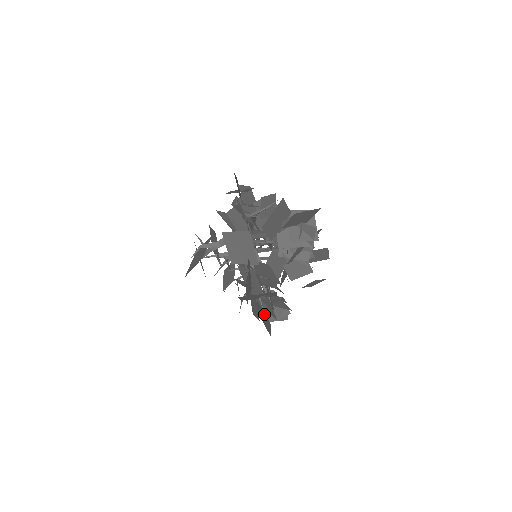
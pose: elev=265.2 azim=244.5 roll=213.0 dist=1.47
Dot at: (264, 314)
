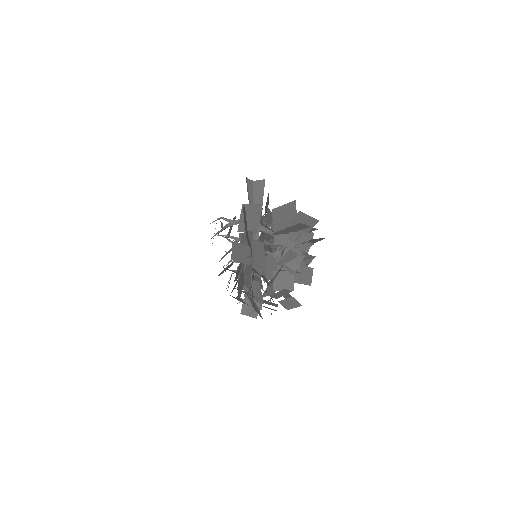
Dot at: (243, 277)
